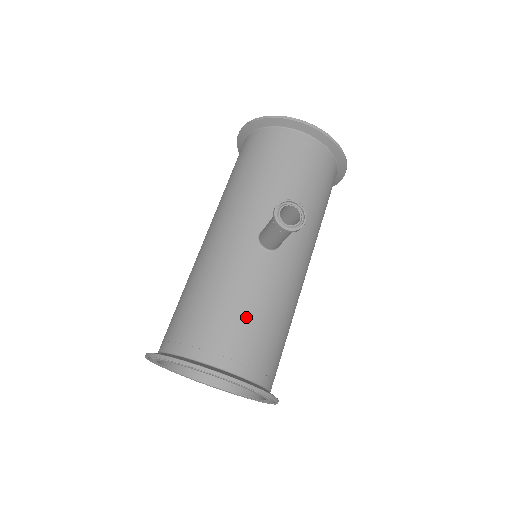
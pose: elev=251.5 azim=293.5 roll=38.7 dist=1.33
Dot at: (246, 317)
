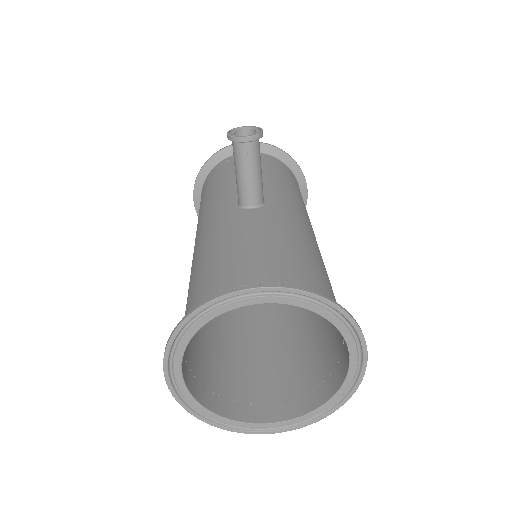
Dot at: (259, 250)
